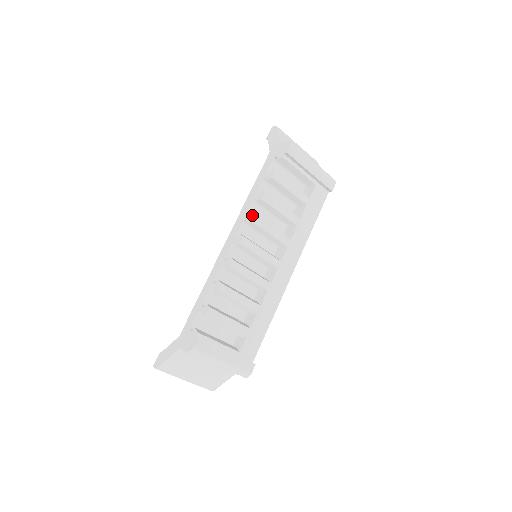
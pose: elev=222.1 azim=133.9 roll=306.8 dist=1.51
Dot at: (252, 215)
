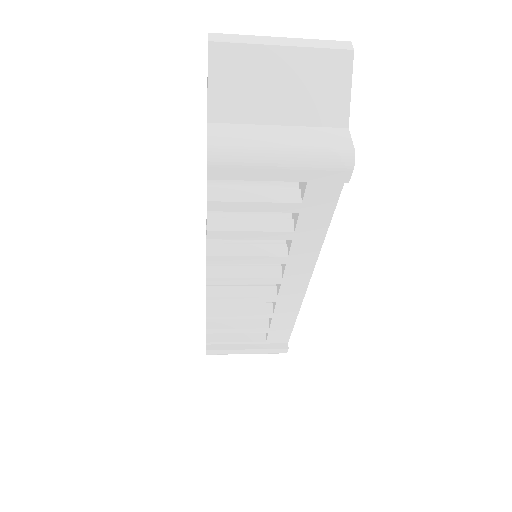
Dot at: occluded
